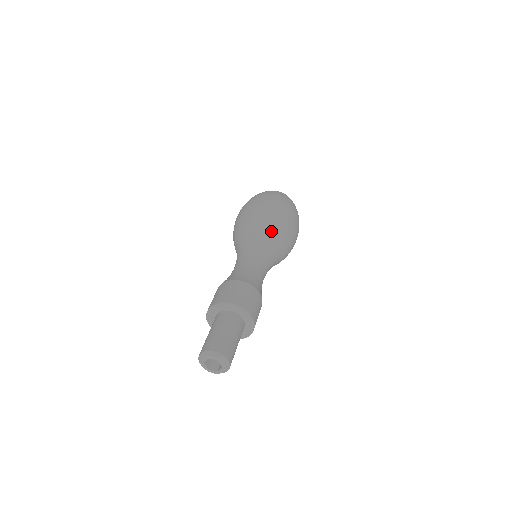
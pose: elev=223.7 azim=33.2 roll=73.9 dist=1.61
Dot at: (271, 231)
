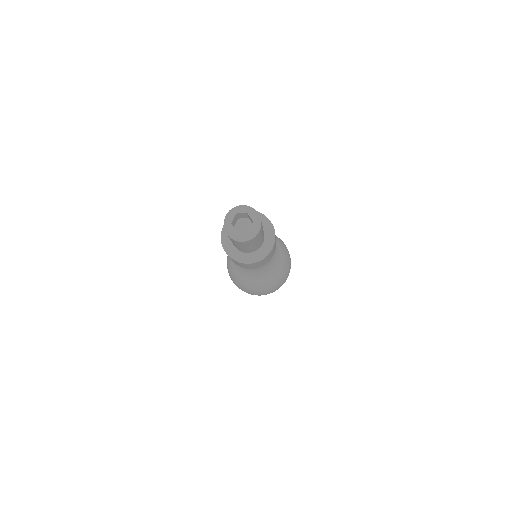
Dot at: (282, 254)
